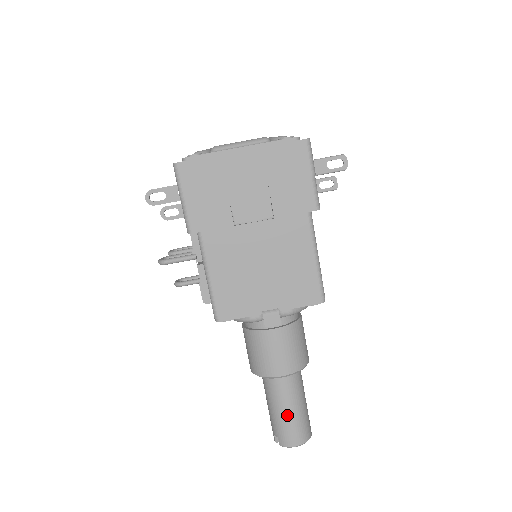
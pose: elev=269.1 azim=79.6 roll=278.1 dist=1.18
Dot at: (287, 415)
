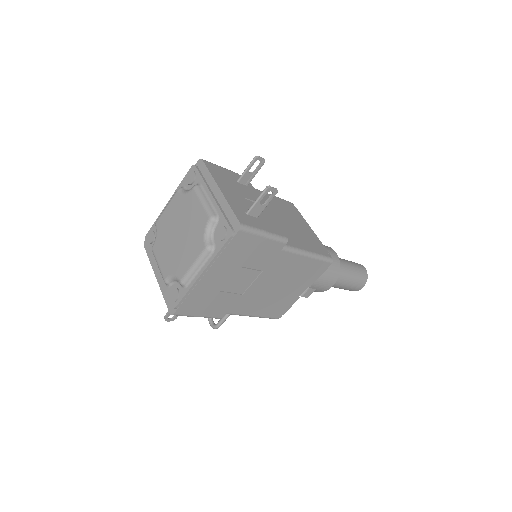
Dot at: (348, 286)
